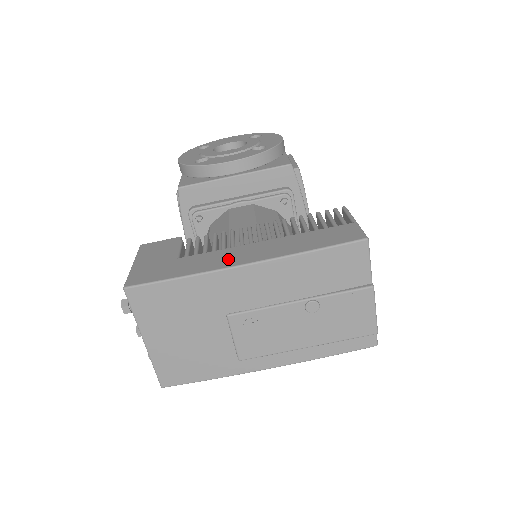
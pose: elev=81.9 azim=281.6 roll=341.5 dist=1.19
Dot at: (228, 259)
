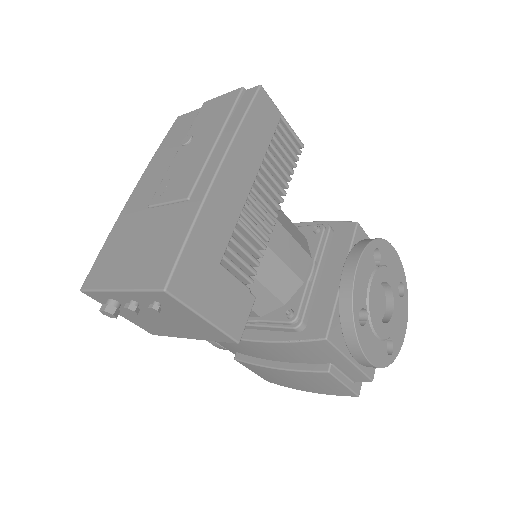
Dot at: occluded
